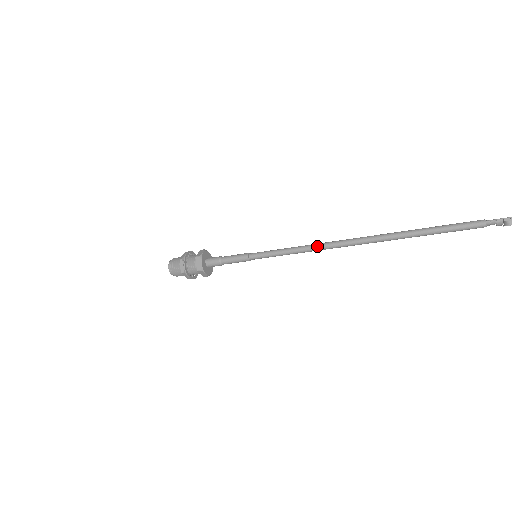
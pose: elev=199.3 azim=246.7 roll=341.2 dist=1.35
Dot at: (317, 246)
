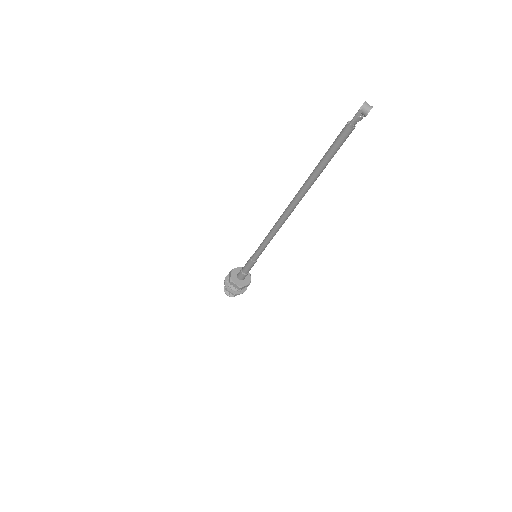
Dot at: (275, 228)
